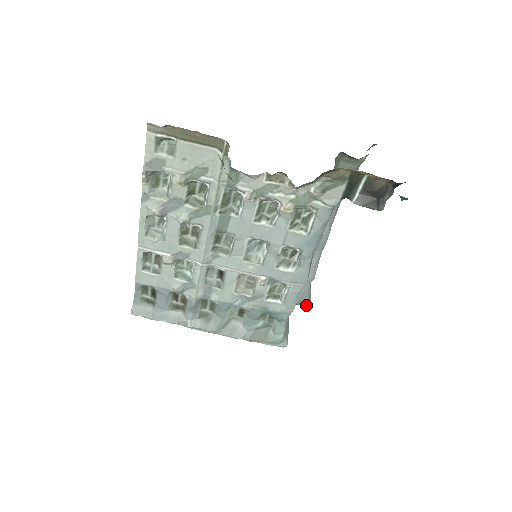
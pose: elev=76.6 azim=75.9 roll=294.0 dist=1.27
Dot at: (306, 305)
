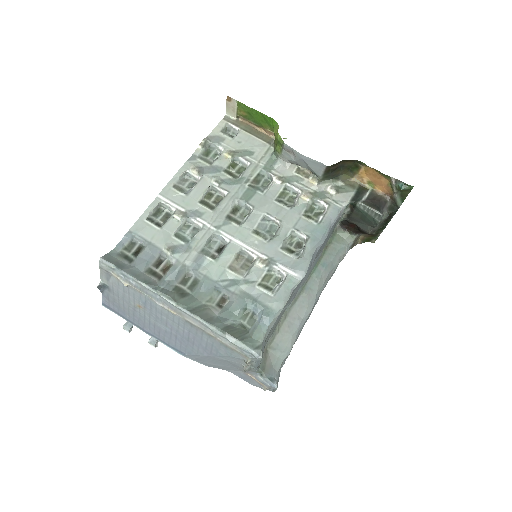
Dot at: (274, 383)
